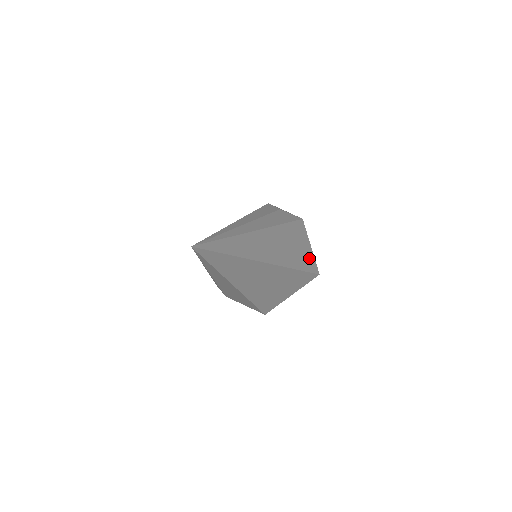
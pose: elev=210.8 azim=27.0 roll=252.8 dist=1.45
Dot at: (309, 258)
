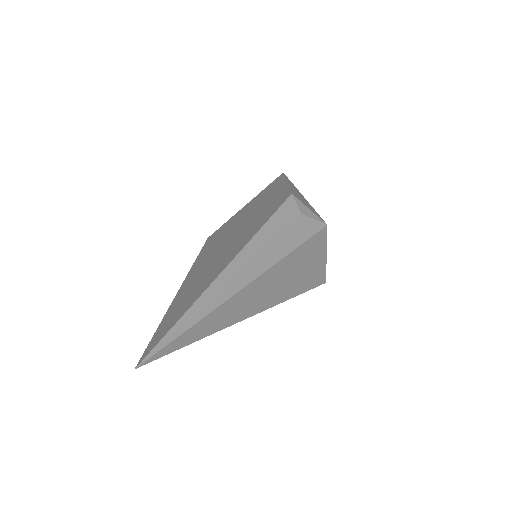
Dot at: (318, 271)
